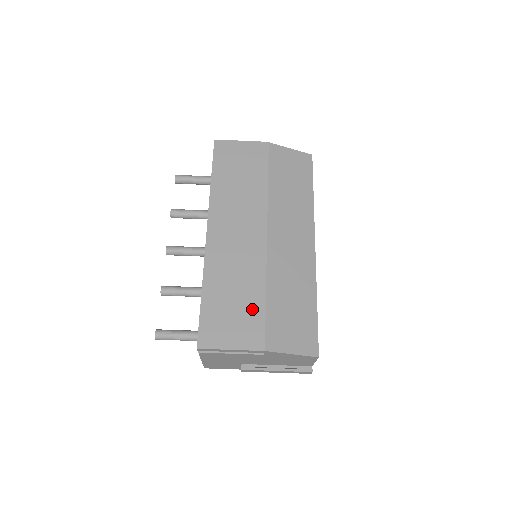
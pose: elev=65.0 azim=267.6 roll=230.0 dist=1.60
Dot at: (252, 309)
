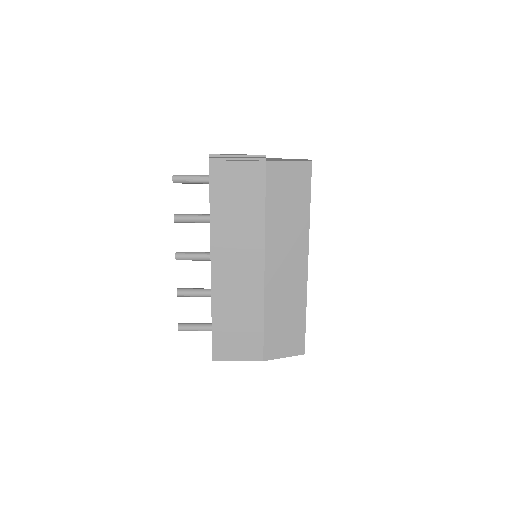
Dot at: (253, 331)
